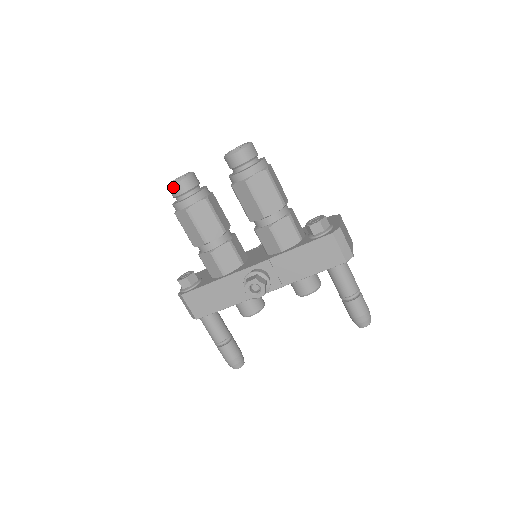
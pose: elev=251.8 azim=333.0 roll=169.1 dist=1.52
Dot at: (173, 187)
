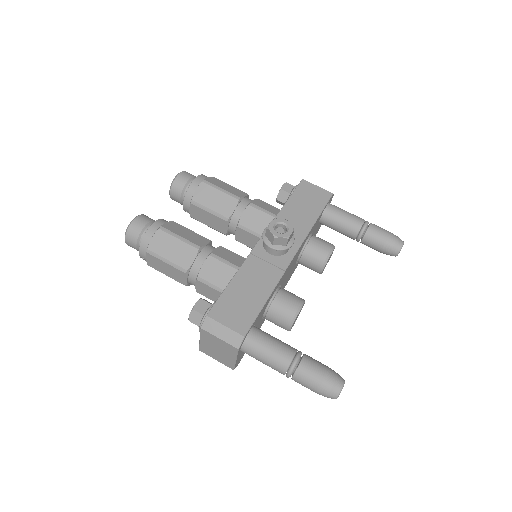
Dot at: (133, 224)
